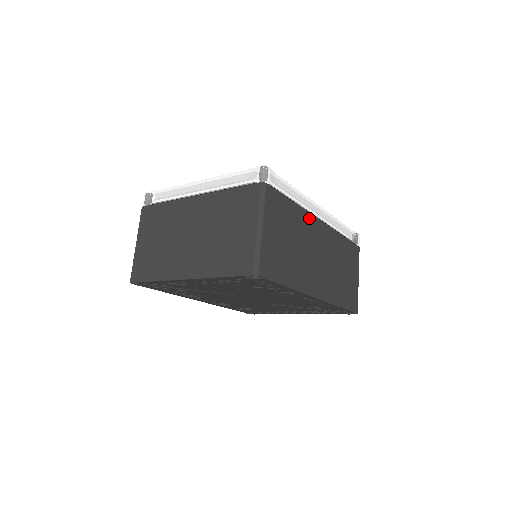
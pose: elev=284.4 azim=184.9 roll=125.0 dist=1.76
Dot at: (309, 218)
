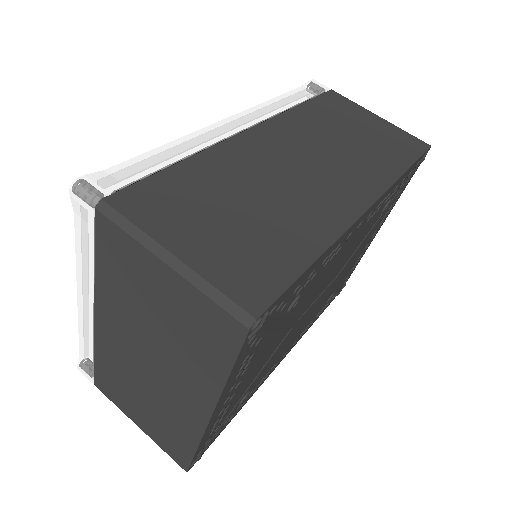
Dot at: (228, 148)
